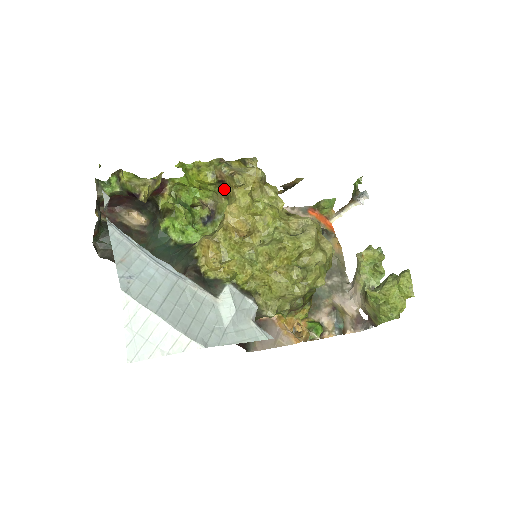
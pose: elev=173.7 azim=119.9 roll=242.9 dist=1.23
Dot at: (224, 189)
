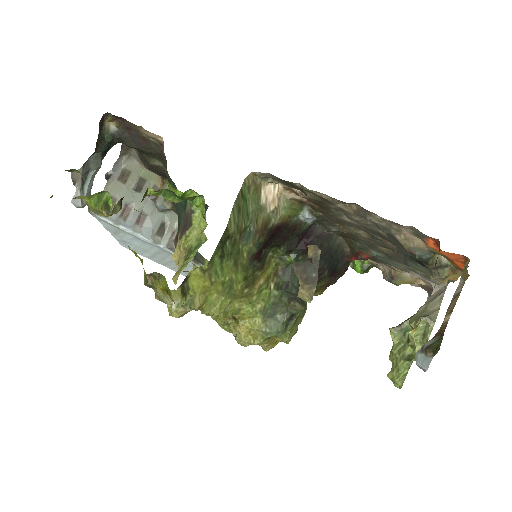
Dot at: occluded
